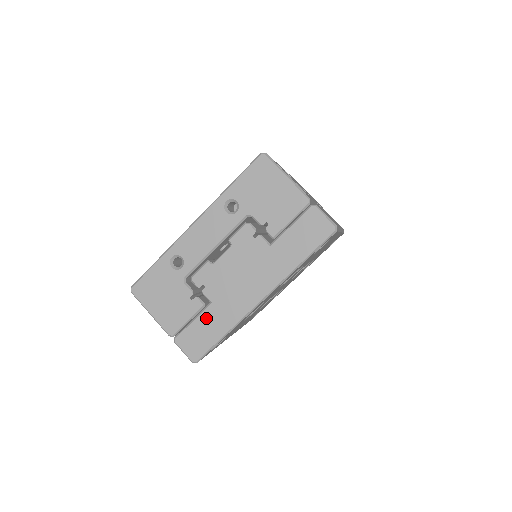
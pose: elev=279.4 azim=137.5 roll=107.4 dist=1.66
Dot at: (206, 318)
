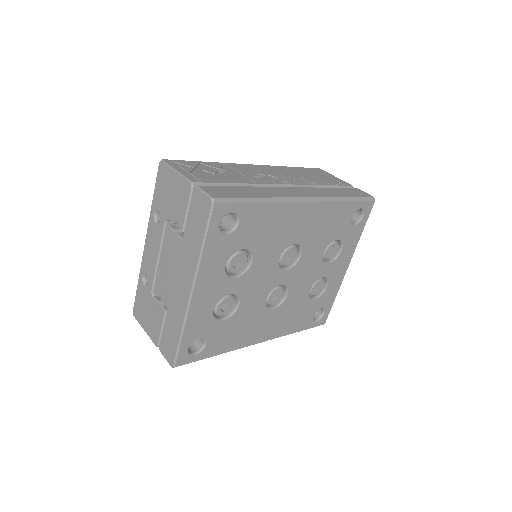
Dot at: (168, 323)
